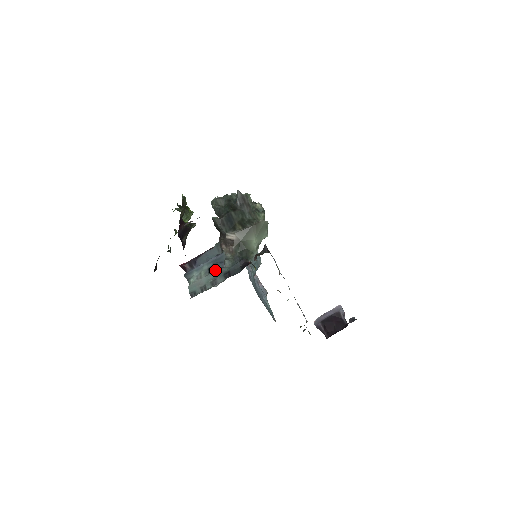
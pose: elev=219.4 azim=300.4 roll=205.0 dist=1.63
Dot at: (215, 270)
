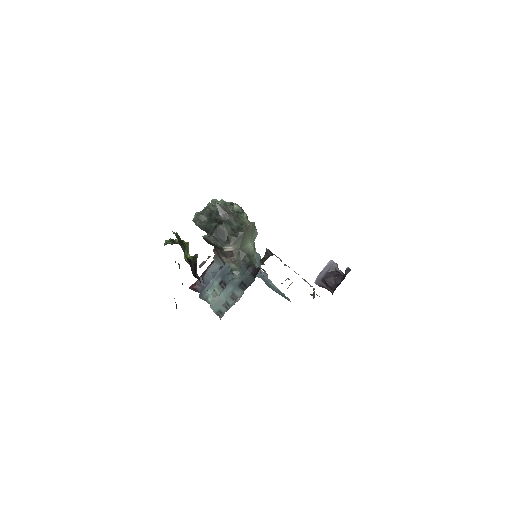
Dot at: (227, 284)
